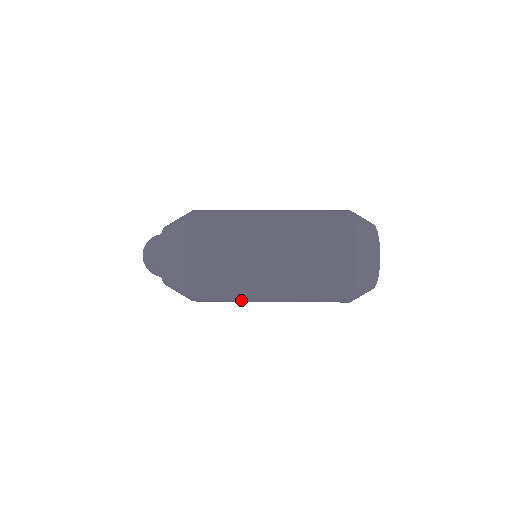
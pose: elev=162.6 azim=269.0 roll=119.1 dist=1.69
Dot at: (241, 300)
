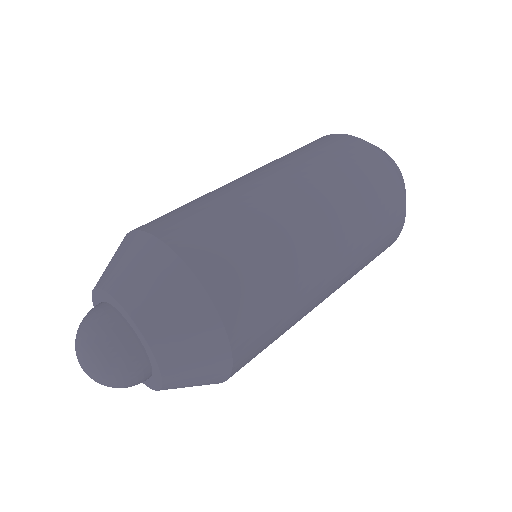
Dot at: occluded
